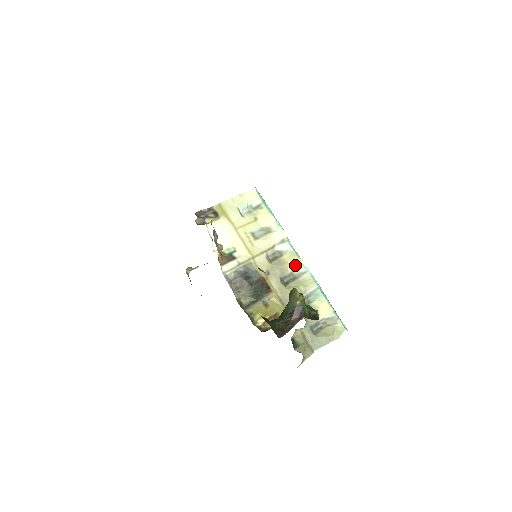
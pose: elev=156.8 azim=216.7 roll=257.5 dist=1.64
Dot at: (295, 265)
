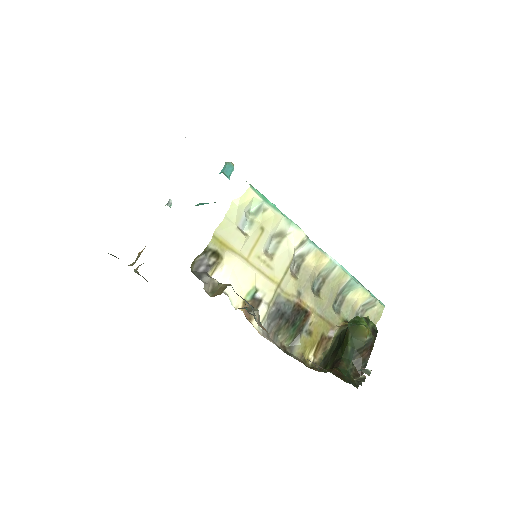
Dot at: (322, 265)
